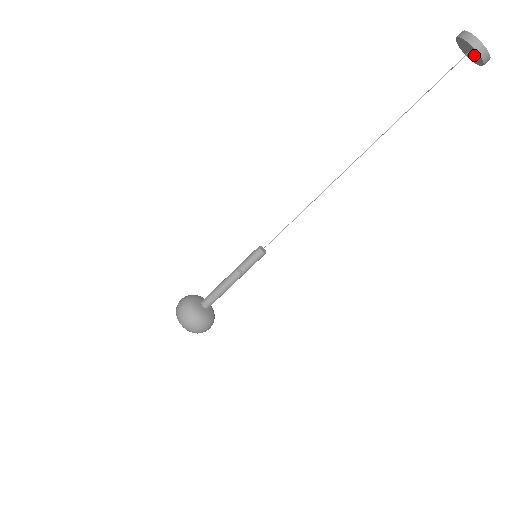
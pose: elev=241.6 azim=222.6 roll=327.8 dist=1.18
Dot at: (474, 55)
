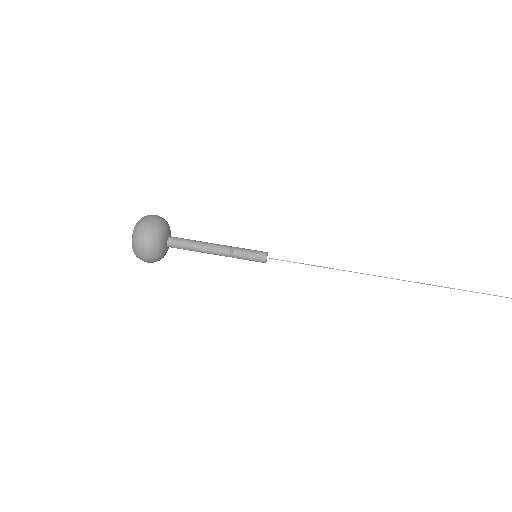
Dot at: out of frame
